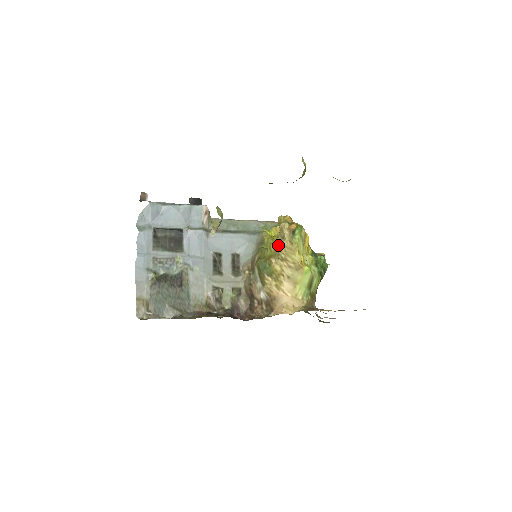
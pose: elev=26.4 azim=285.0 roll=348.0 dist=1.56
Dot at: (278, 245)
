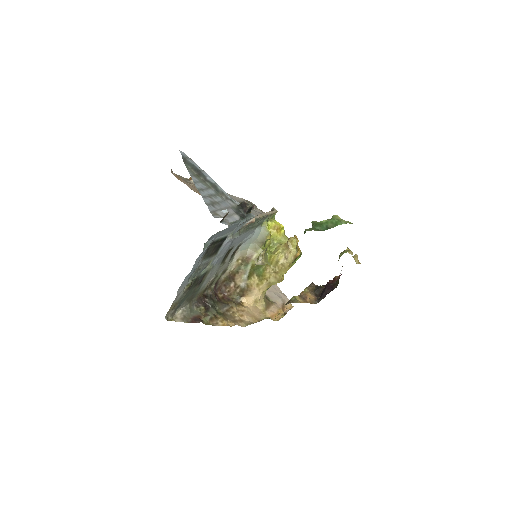
Dot at: (280, 262)
